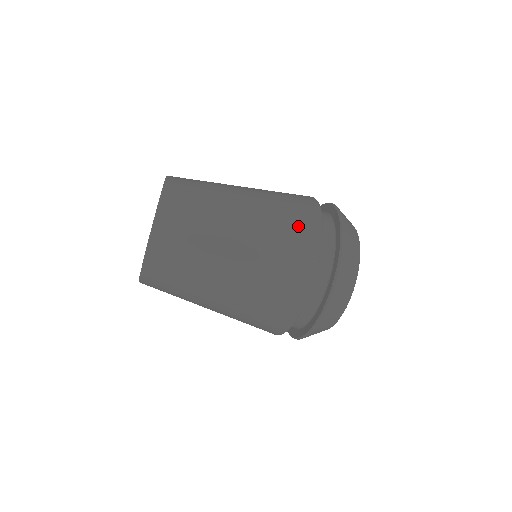
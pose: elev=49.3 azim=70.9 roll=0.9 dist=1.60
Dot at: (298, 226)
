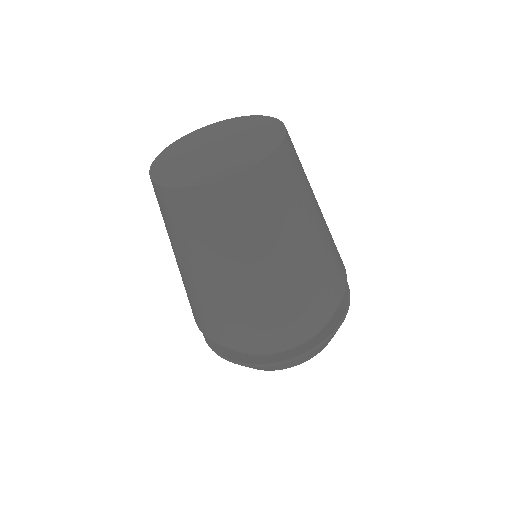
Dot at: (290, 319)
